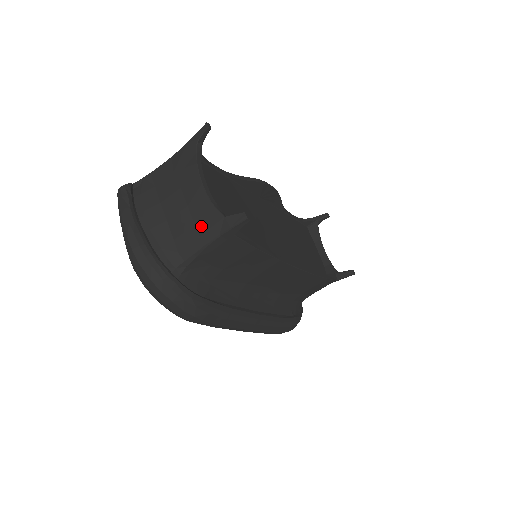
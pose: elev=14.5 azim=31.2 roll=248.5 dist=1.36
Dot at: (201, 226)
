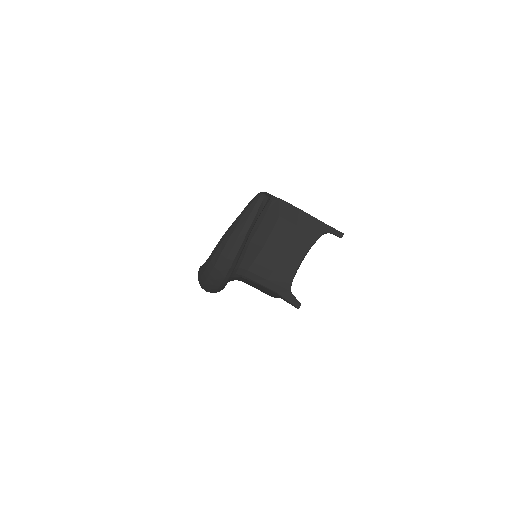
Dot at: (275, 277)
